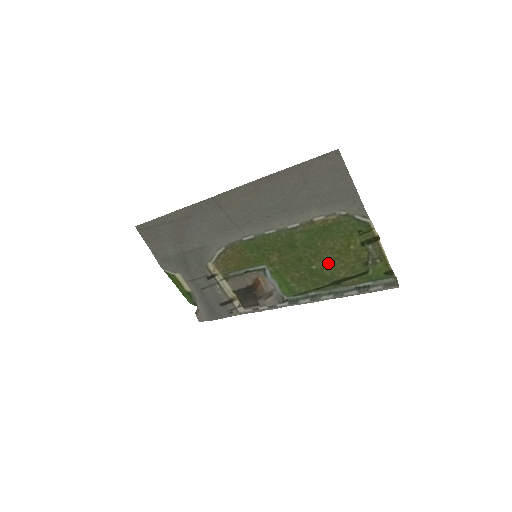
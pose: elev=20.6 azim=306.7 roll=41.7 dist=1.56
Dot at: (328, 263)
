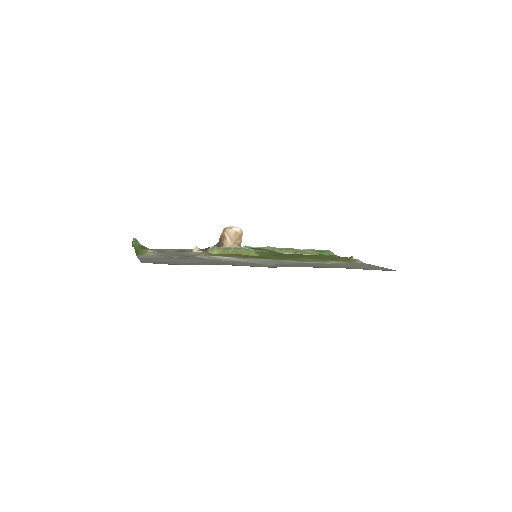
Dot at: (305, 256)
